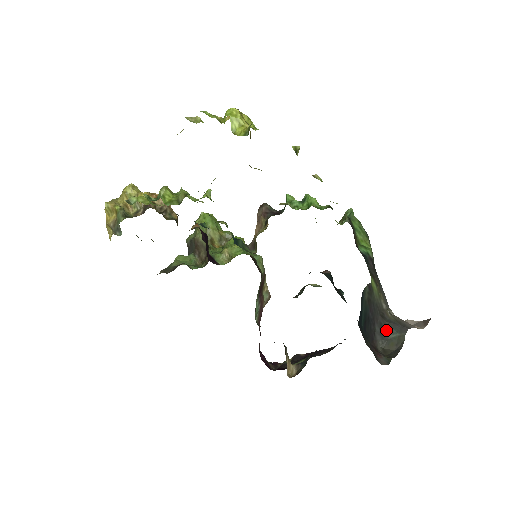
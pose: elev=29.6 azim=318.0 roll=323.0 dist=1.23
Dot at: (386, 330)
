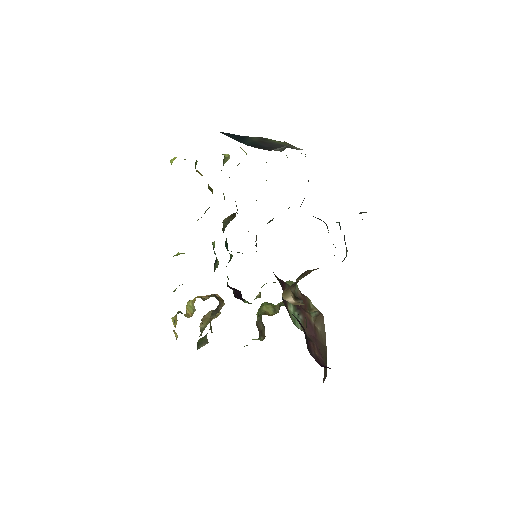
Dot at: occluded
